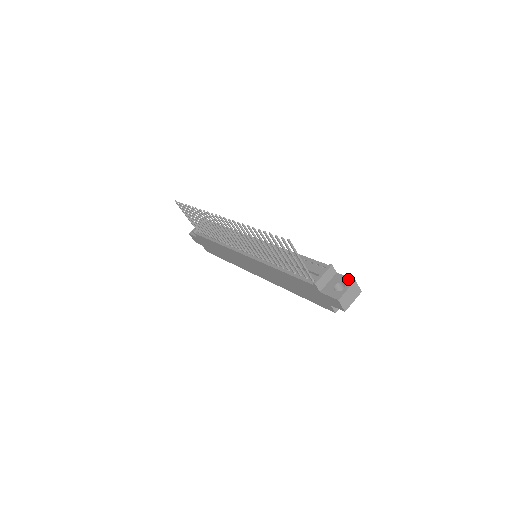
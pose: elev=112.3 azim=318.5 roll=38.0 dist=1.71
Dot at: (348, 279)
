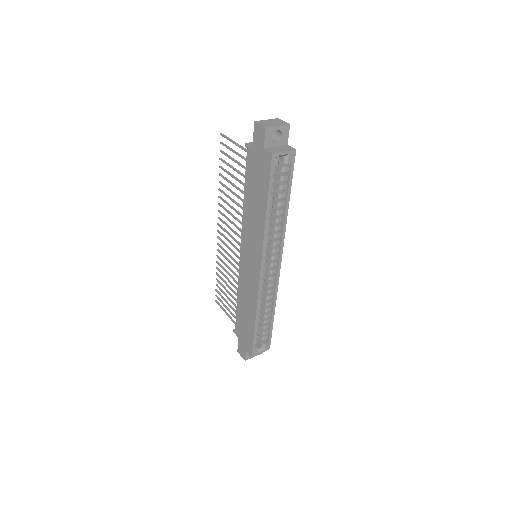
Dot at: occluded
